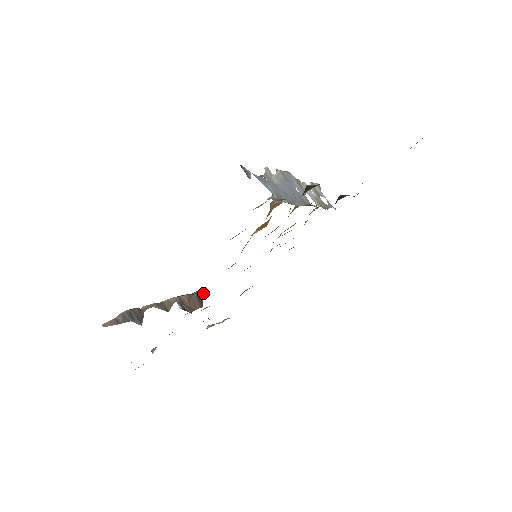
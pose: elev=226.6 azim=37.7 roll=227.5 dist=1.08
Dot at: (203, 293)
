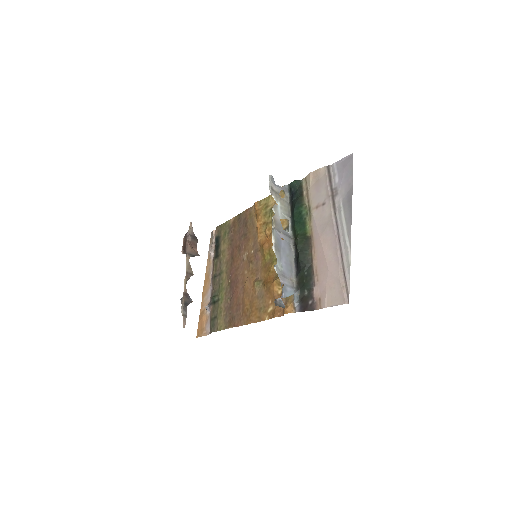
Dot at: (191, 228)
